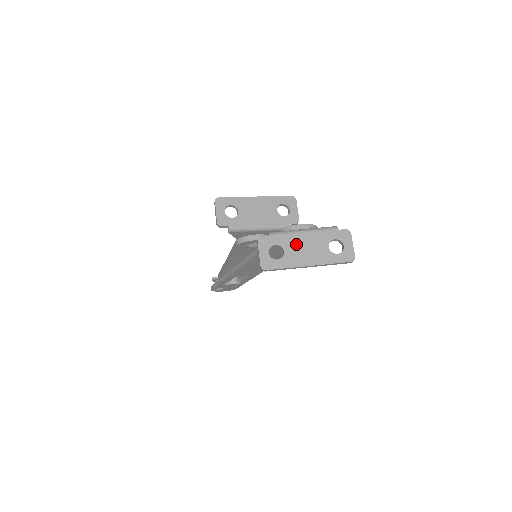
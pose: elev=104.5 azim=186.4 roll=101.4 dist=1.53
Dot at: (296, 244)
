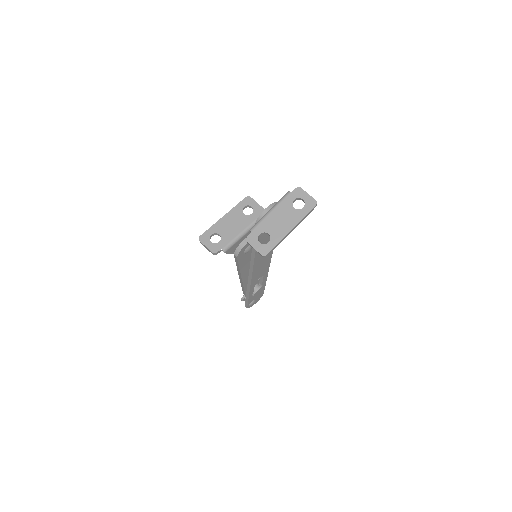
Dot at: (272, 223)
